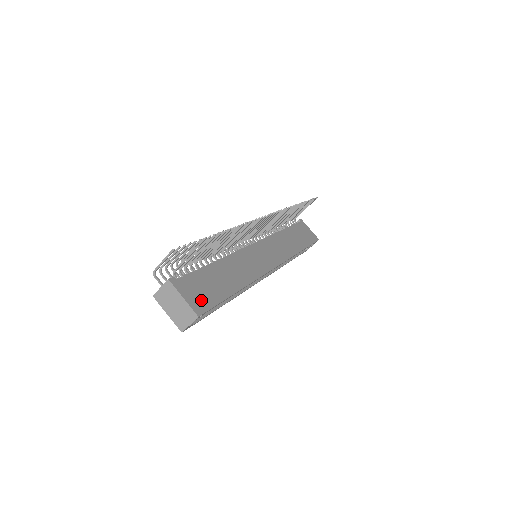
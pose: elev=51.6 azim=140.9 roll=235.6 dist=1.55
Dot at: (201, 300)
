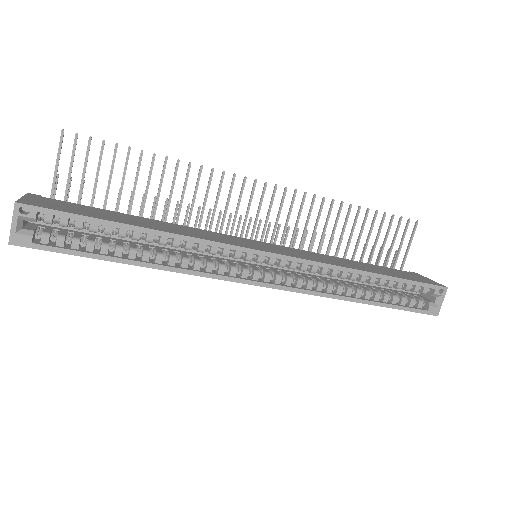
Dot at: (49, 205)
